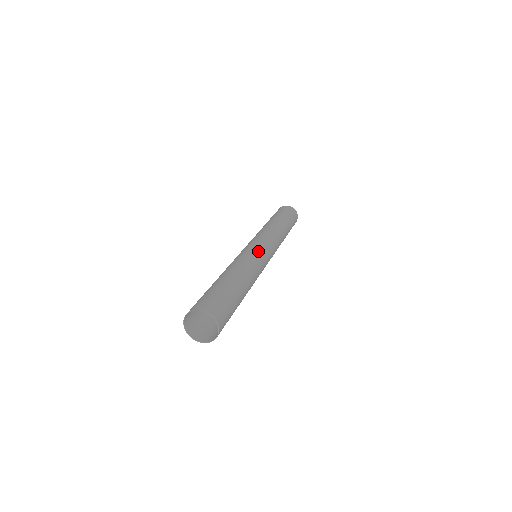
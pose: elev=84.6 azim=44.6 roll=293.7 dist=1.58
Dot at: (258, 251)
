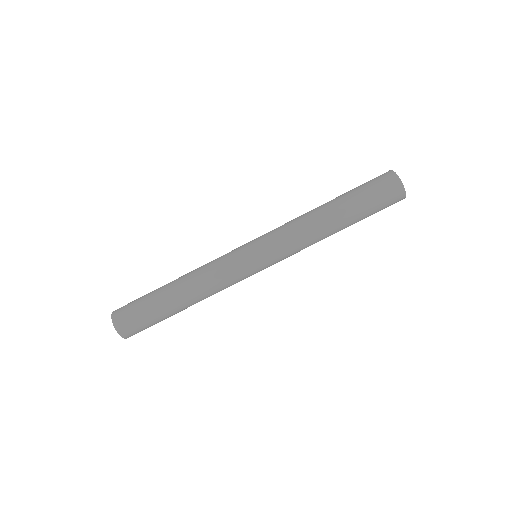
Dot at: (242, 272)
